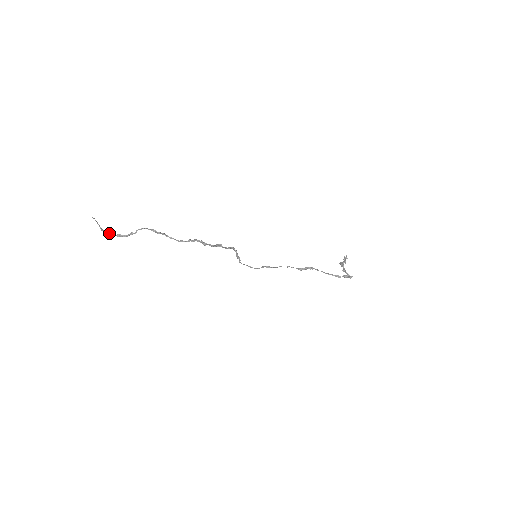
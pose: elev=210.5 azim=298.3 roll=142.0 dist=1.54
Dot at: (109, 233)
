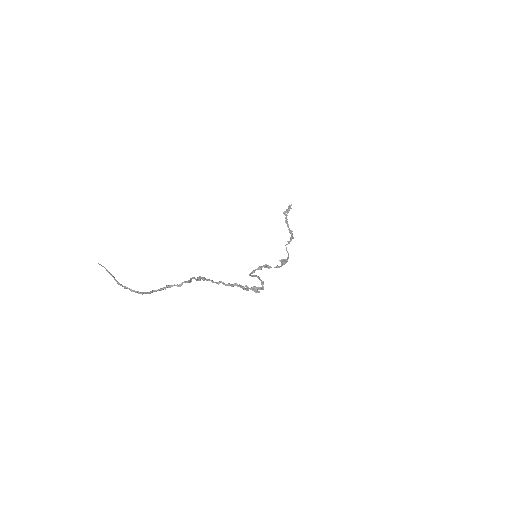
Dot at: (136, 292)
